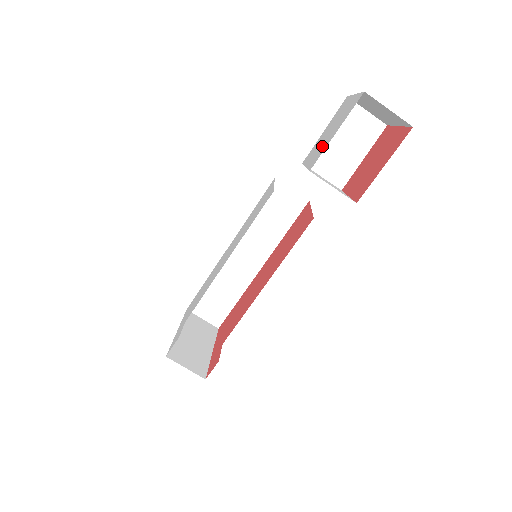
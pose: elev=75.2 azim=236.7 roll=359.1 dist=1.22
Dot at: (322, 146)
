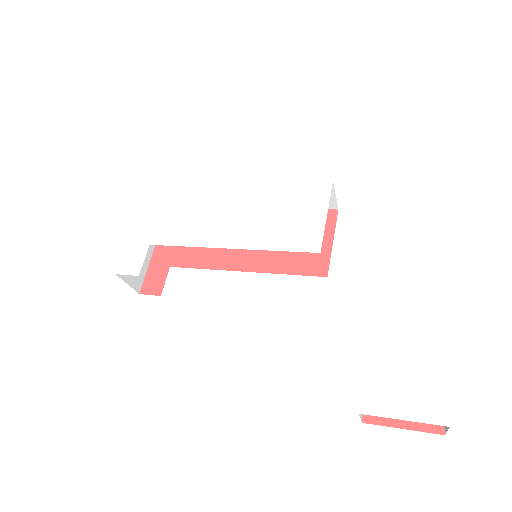
Dot at: (386, 392)
